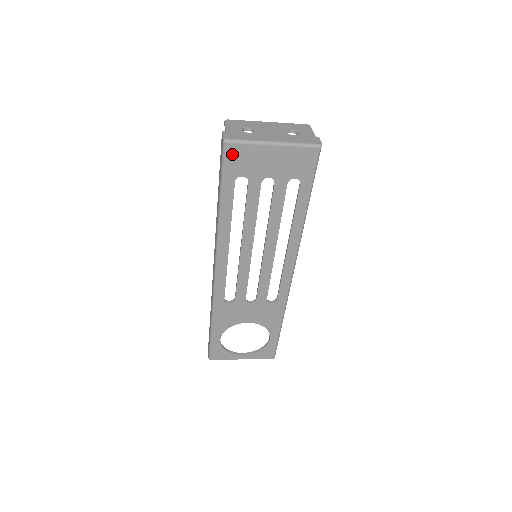
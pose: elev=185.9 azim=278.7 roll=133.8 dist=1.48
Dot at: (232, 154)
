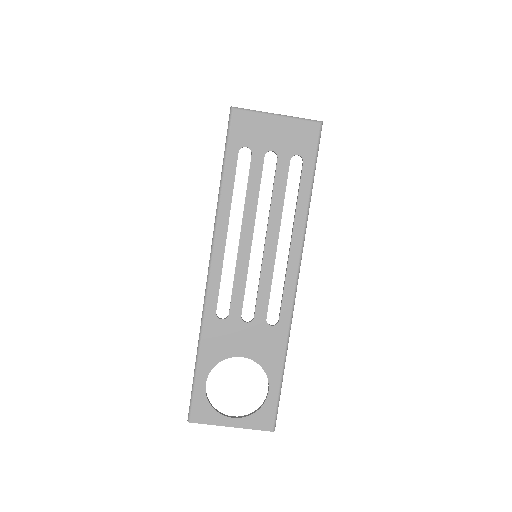
Dot at: (238, 121)
